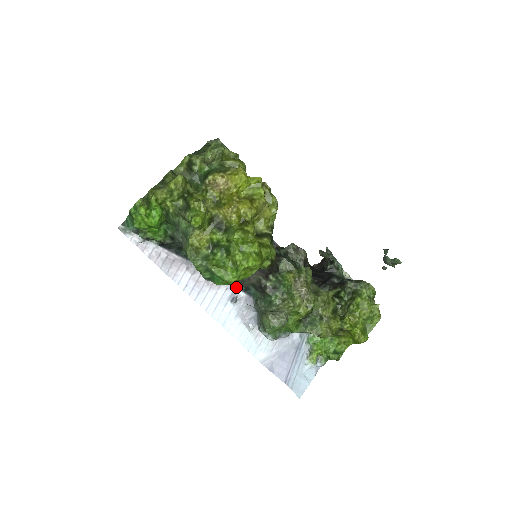
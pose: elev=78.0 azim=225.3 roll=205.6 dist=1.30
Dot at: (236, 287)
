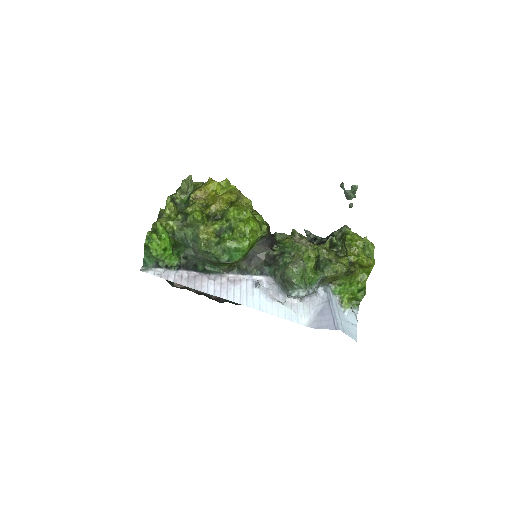
Dot at: (253, 275)
